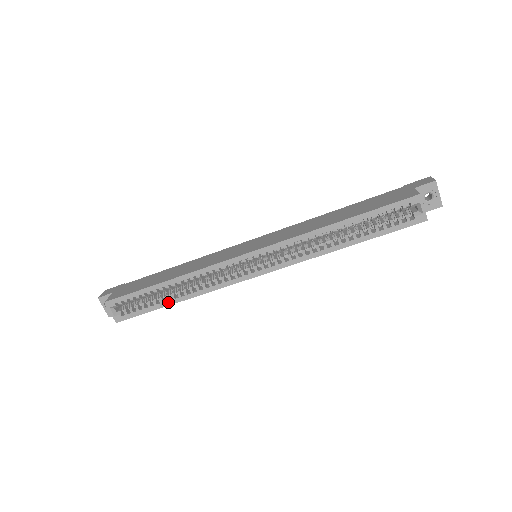
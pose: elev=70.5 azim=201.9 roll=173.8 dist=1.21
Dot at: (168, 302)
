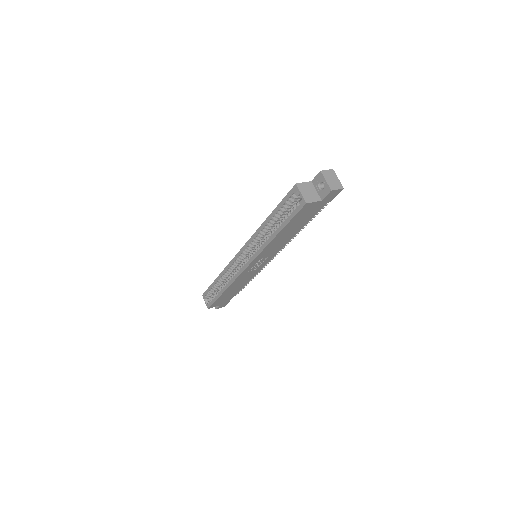
Dot at: (220, 292)
